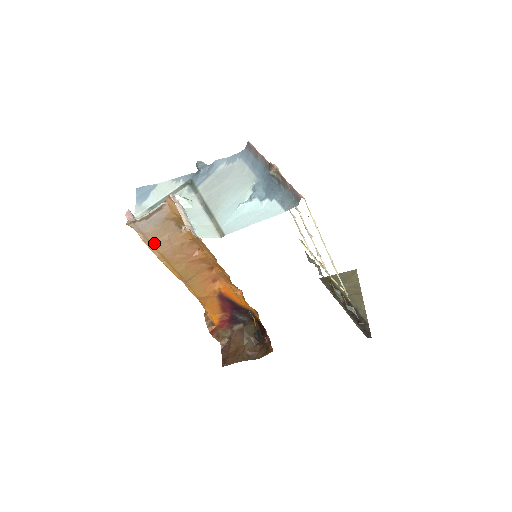
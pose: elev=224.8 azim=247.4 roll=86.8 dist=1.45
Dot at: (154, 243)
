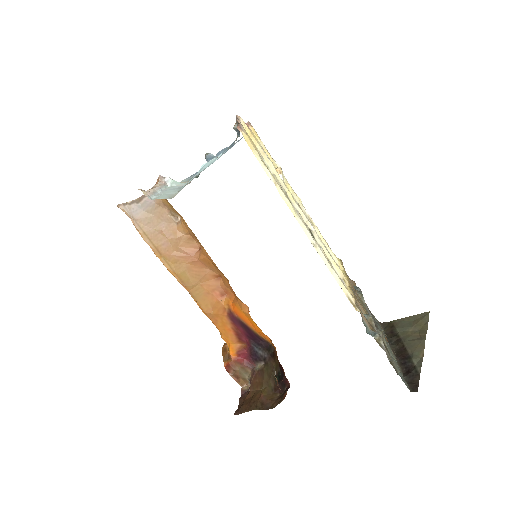
Dot at: (148, 233)
